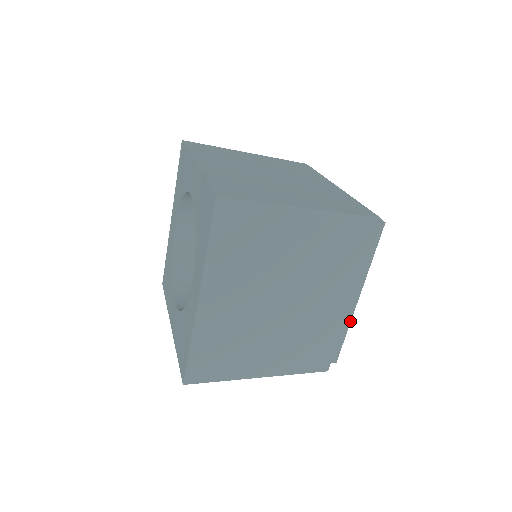
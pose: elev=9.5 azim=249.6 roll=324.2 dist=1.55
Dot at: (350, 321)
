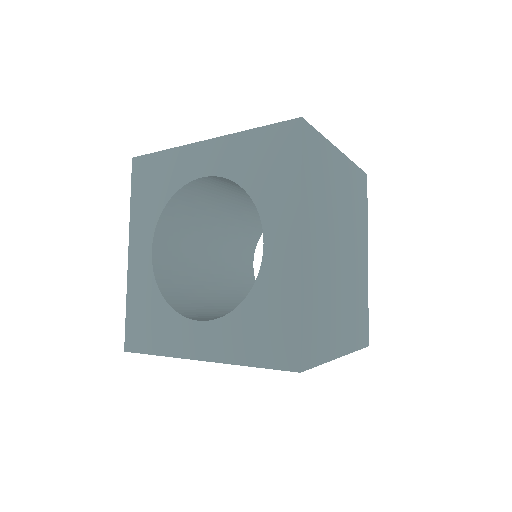
Dot at: occluded
